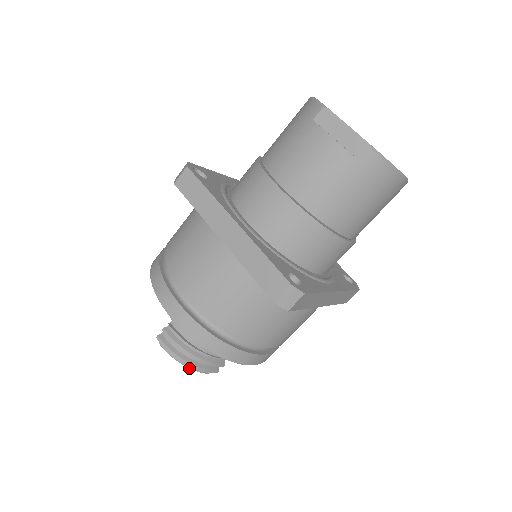
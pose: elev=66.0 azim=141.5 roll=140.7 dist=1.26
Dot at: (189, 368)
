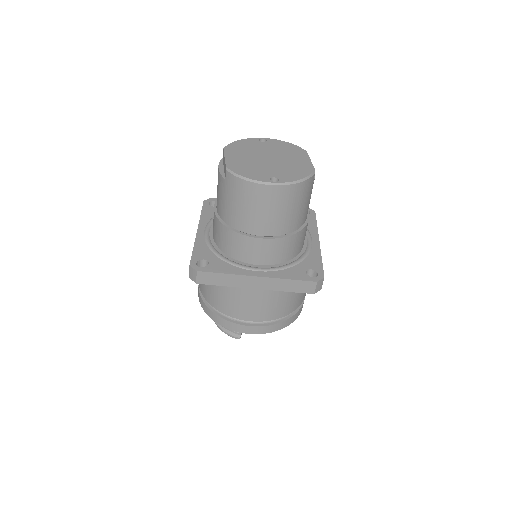
Dot at: occluded
